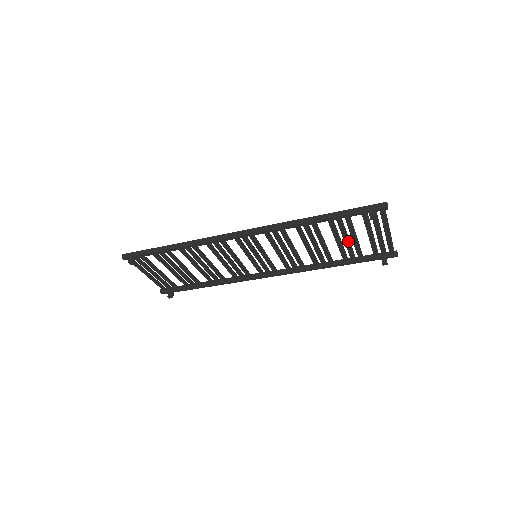
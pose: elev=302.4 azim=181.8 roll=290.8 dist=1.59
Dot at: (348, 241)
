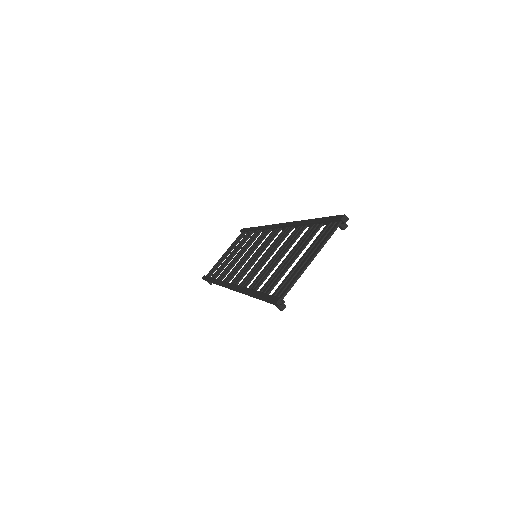
Dot at: occluded
